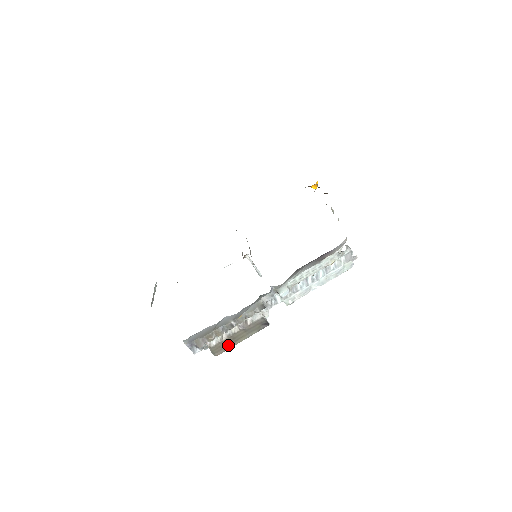
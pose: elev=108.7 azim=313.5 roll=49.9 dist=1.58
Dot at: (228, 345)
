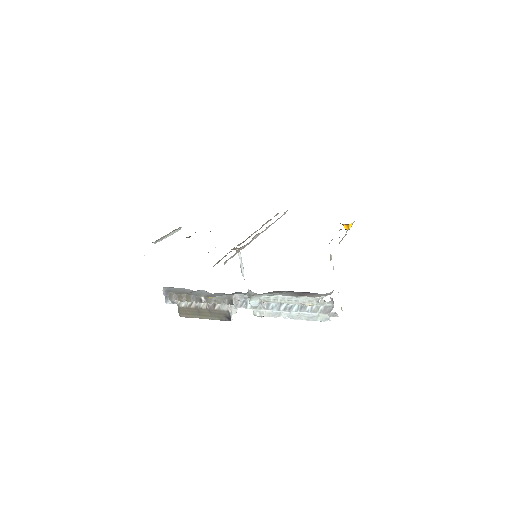
Dot at: (192, 314)
